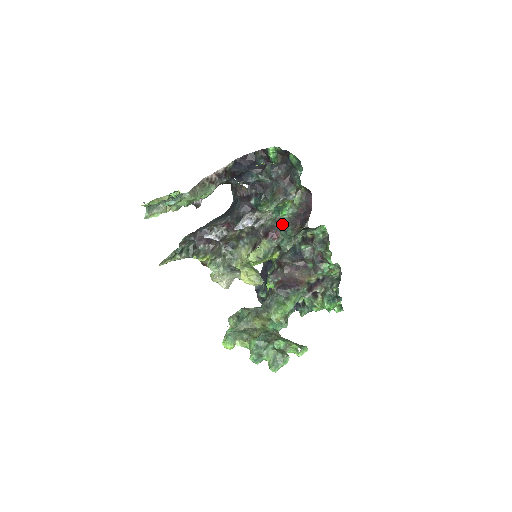
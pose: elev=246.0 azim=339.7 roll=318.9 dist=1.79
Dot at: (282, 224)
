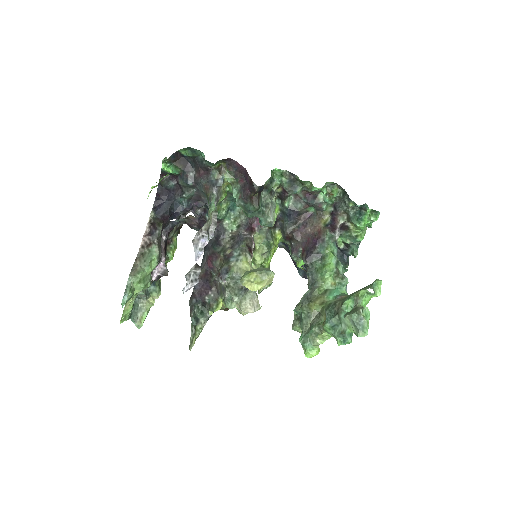
Dot at: occluded
